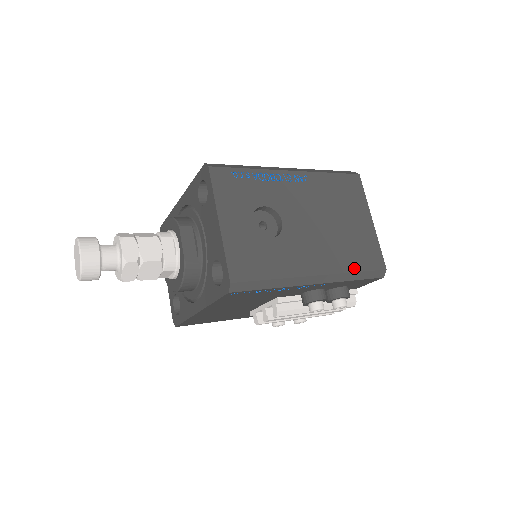
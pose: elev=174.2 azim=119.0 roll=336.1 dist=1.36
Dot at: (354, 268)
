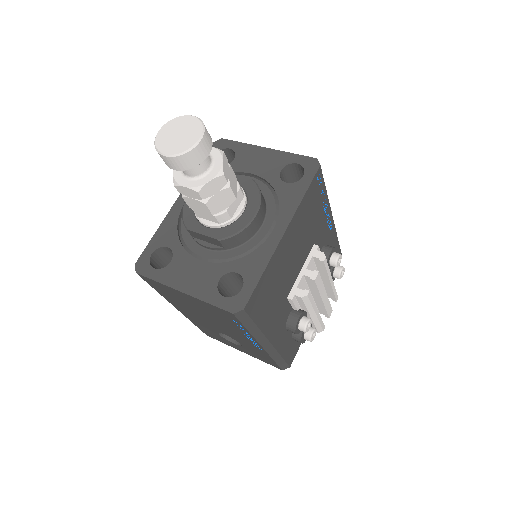
Dot at: occluded
